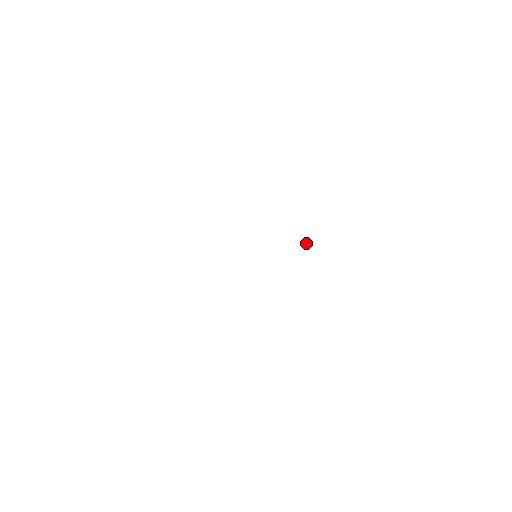
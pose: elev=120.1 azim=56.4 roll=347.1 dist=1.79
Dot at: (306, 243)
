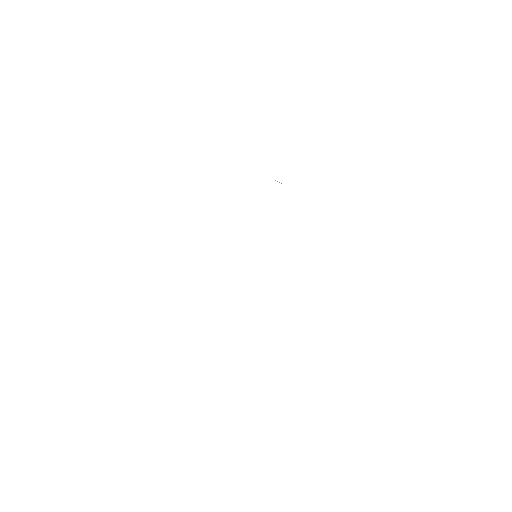
Dot at: occluded
